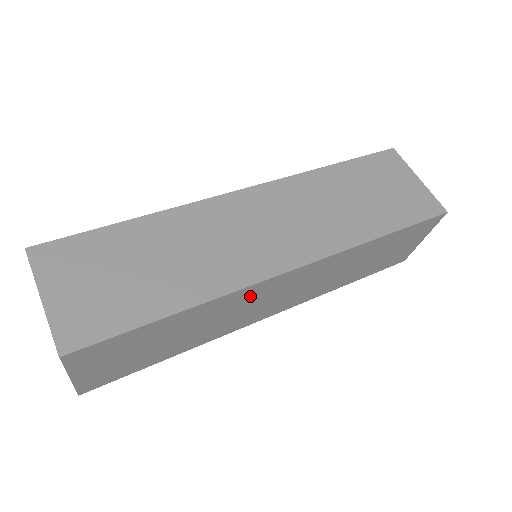
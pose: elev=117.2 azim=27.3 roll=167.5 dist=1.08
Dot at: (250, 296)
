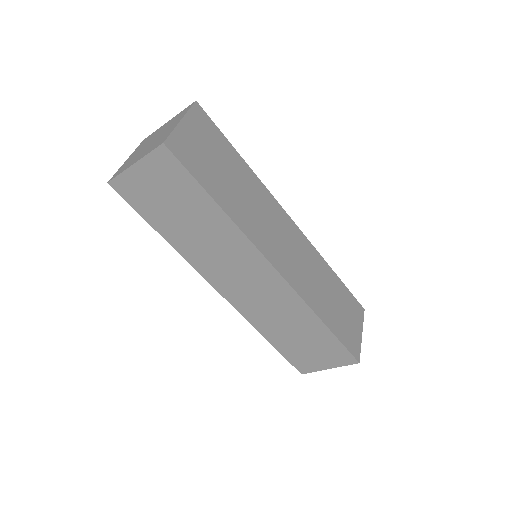
Dot at: (244, 256)
